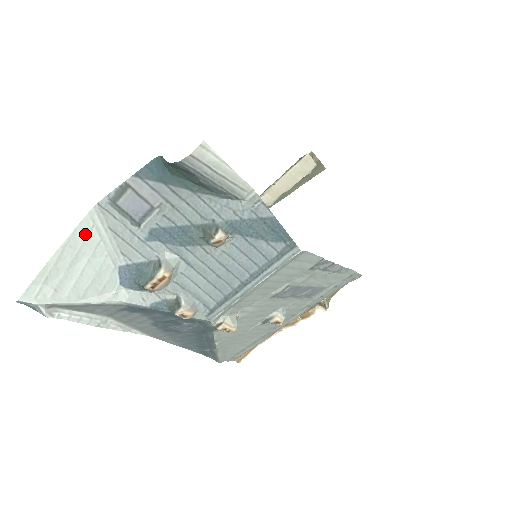
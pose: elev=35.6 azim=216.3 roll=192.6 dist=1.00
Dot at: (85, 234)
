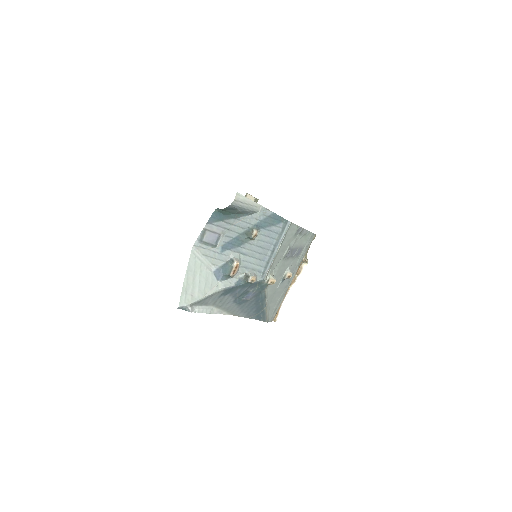
Dot at: (193, 262)
